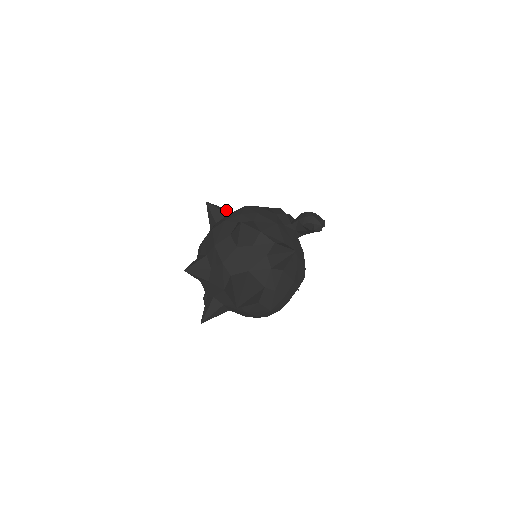
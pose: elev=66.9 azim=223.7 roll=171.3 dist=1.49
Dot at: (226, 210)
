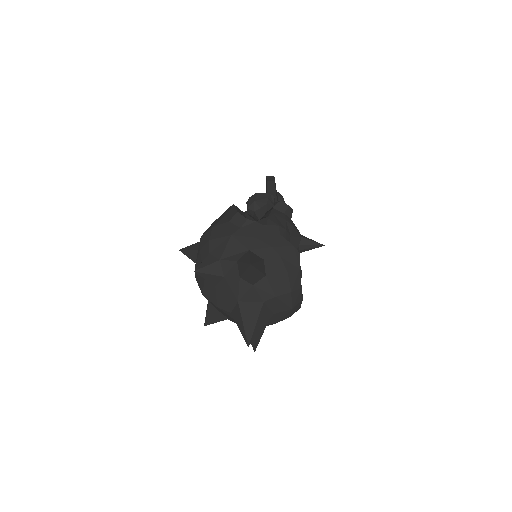
Dot at: (197, 244)
